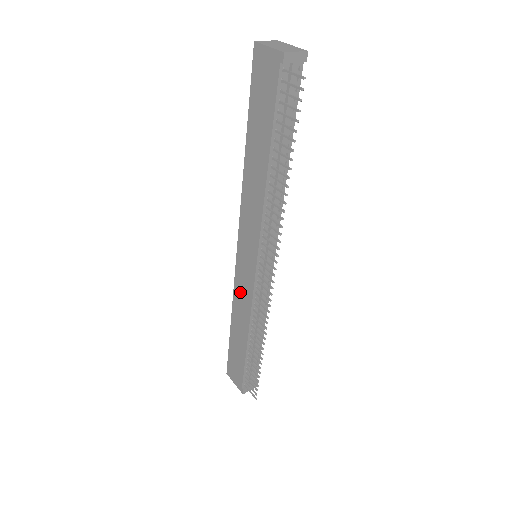
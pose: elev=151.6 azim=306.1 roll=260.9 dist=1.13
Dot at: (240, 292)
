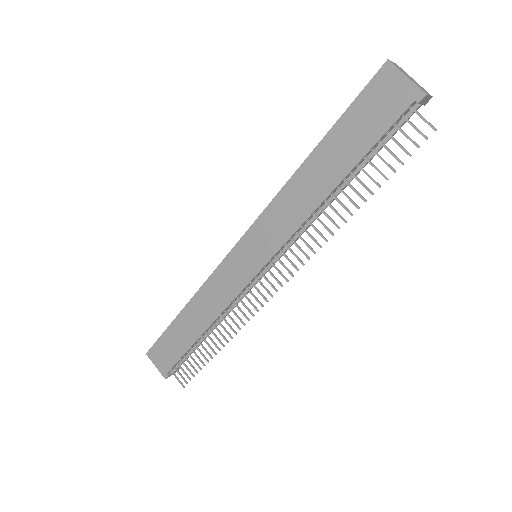
Dot at: (218, 285)
